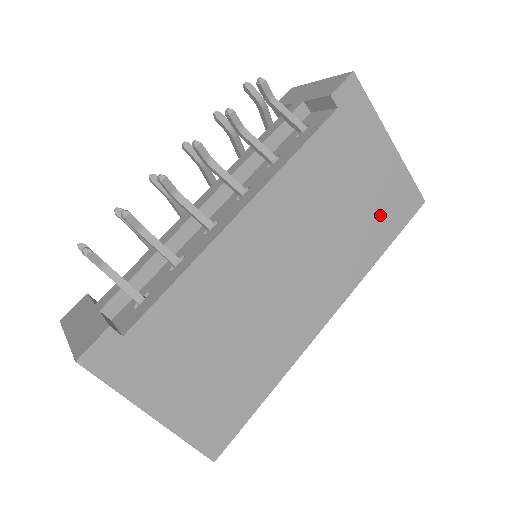
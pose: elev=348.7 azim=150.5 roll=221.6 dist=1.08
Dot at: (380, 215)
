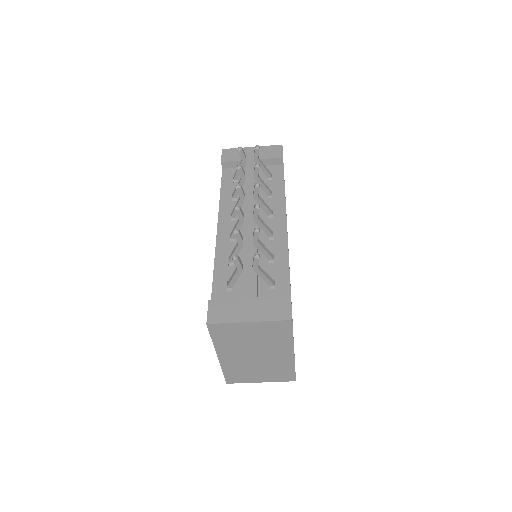
Dot at: occluded
